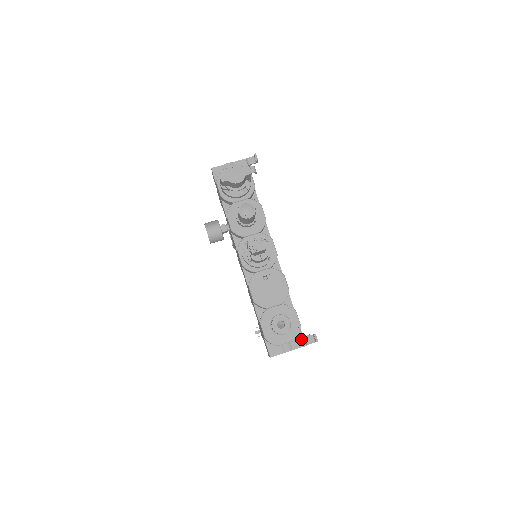
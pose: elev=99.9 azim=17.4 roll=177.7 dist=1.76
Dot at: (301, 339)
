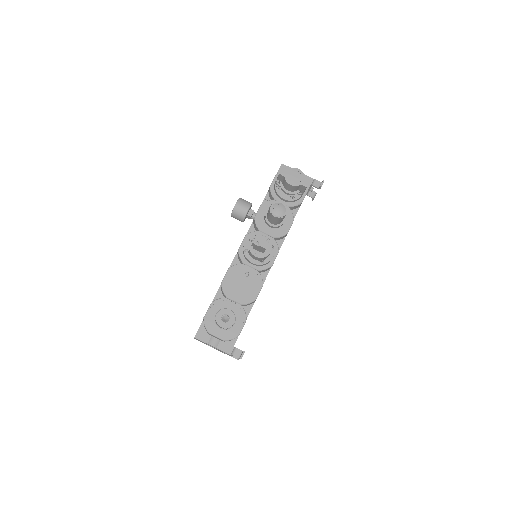
Dot at: (231, 346)
